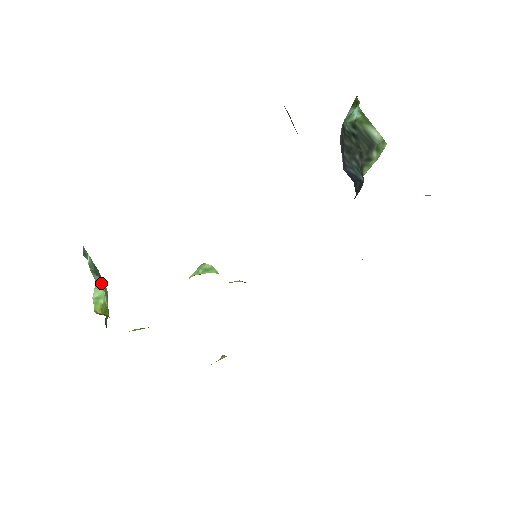
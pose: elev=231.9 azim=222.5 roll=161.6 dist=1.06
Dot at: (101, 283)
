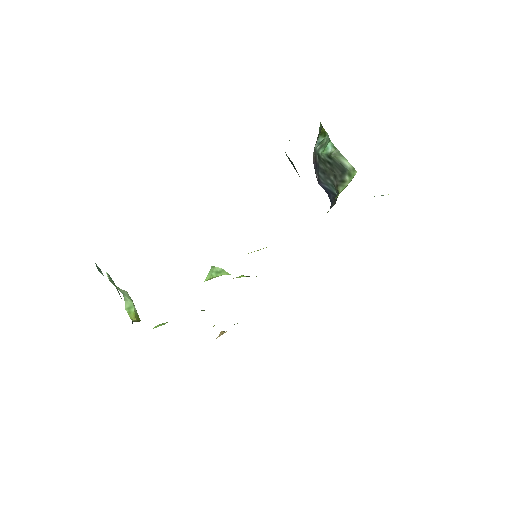
Dot at: (127, 295)
